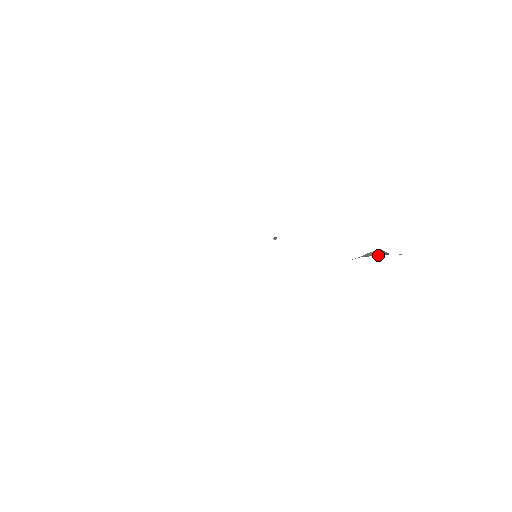
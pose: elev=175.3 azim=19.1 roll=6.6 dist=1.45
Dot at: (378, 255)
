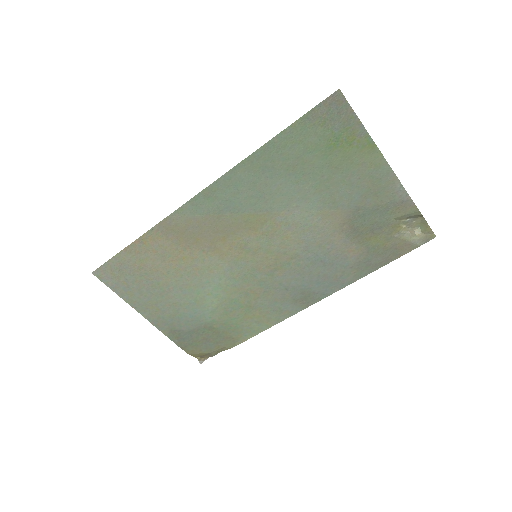
Dot at: (409, 241)
